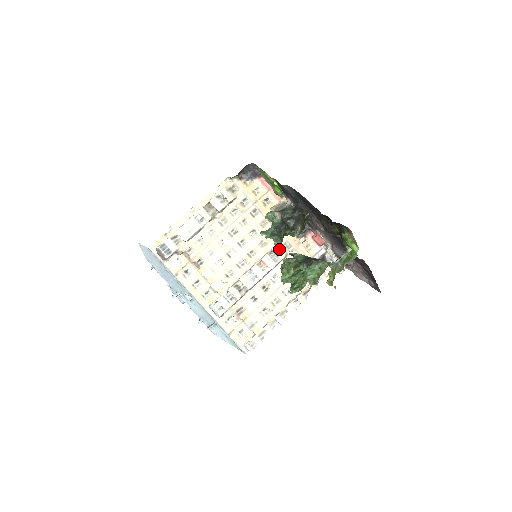
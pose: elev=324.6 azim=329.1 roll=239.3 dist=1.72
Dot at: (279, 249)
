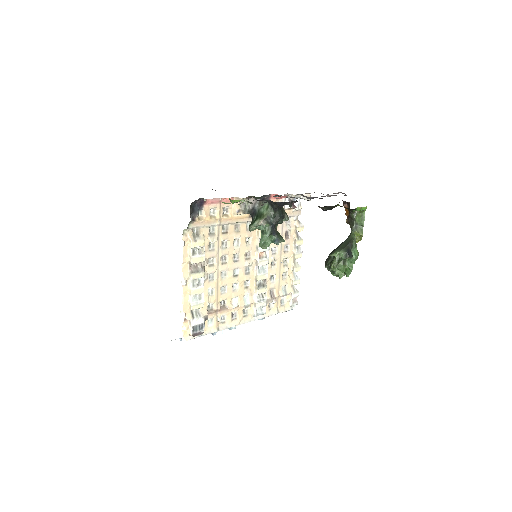
Dot at: occluded
